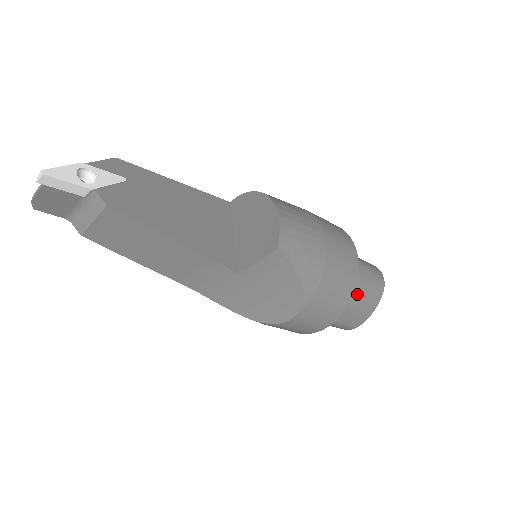
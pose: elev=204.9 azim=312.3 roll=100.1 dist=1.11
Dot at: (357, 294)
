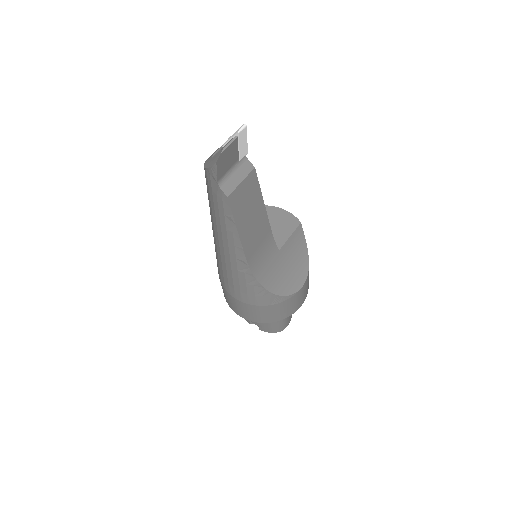
Dot at: occluded
